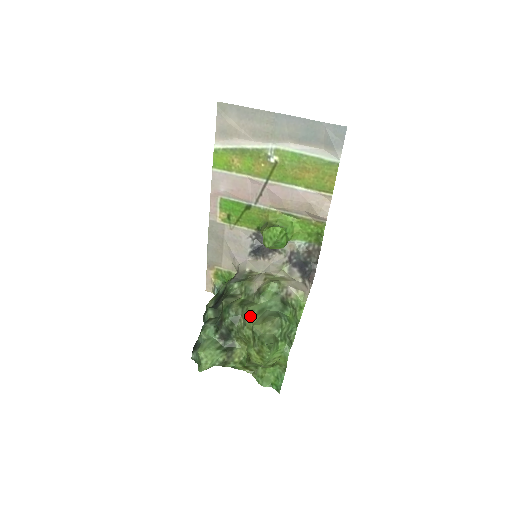
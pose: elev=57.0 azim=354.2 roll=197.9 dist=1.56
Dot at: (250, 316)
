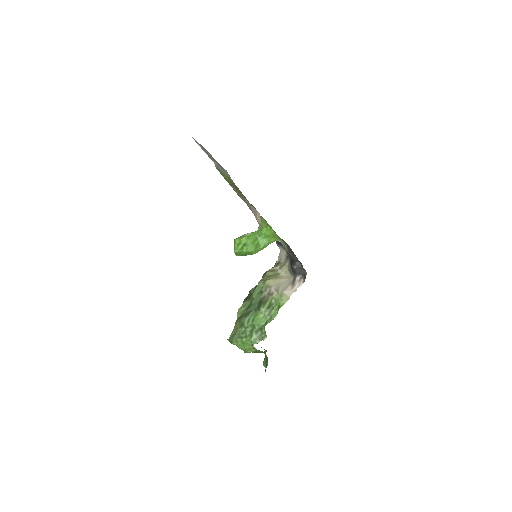
Dot at: (239, 311)
